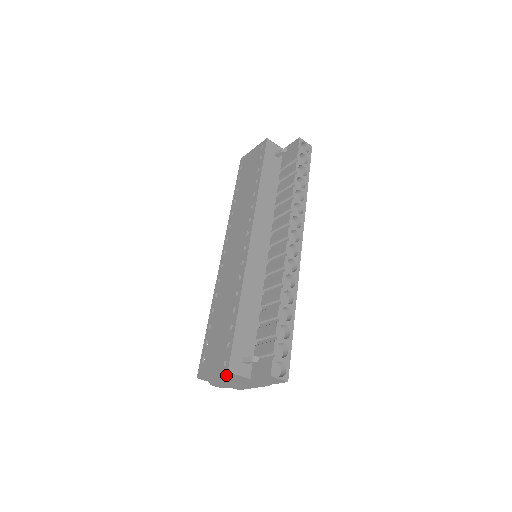
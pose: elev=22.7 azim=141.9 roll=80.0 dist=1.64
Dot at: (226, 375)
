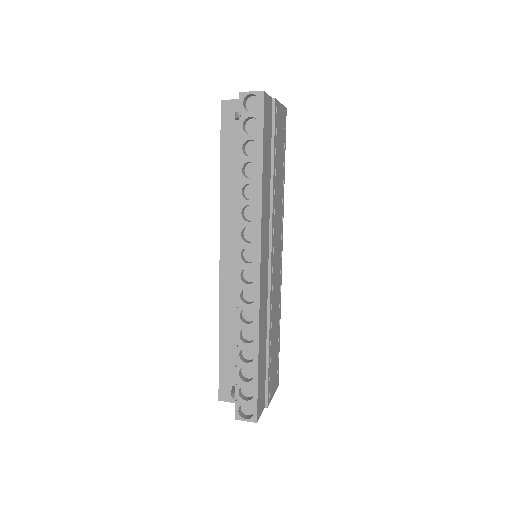
Dot at: occluded
